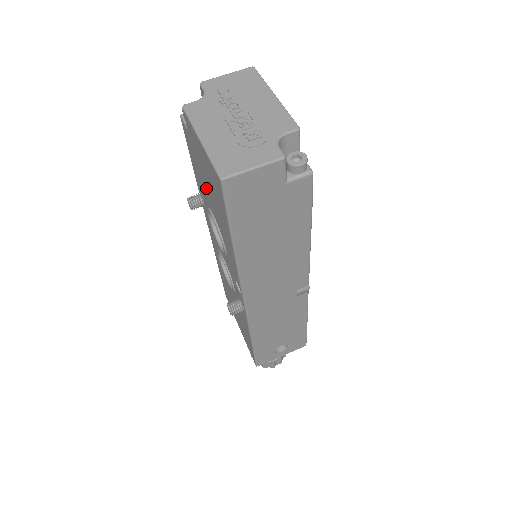
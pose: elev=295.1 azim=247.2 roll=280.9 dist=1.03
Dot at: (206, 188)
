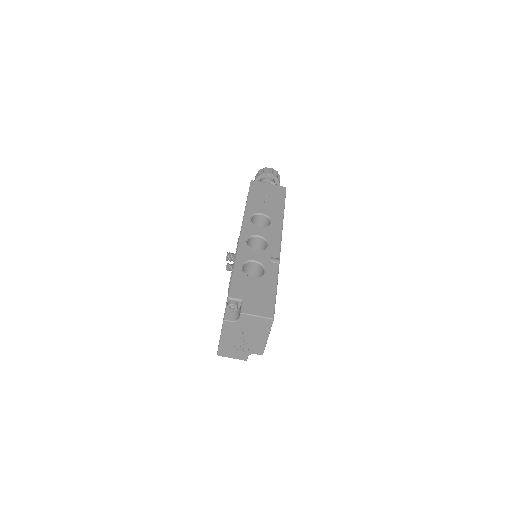
Dot at: occluded
